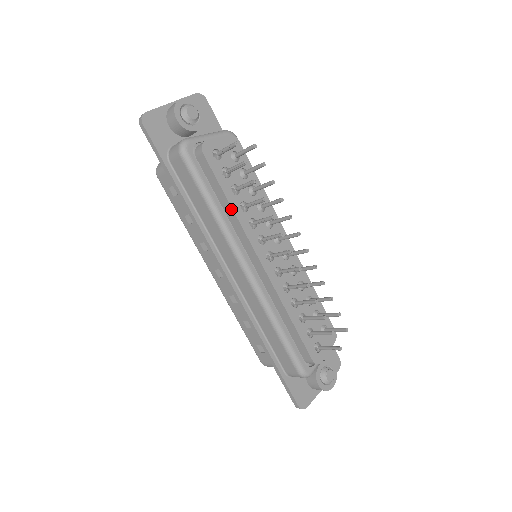
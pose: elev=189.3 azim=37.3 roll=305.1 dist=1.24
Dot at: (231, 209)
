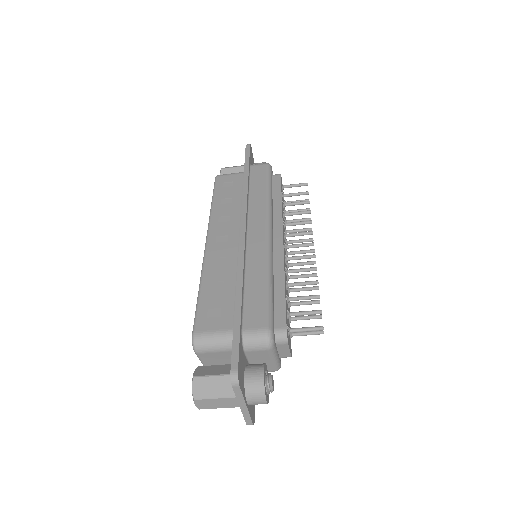
Dot at: (280, 203)
